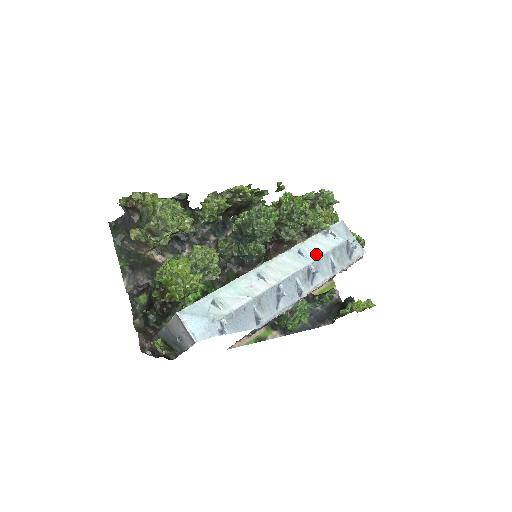
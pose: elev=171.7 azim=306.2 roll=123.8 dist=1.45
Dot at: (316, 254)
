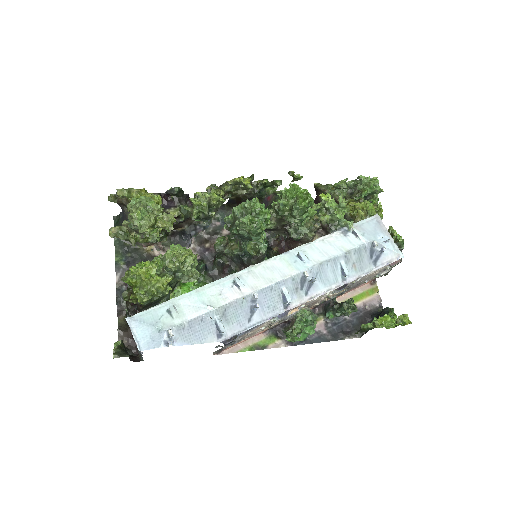
Dot at: (320, 258)
